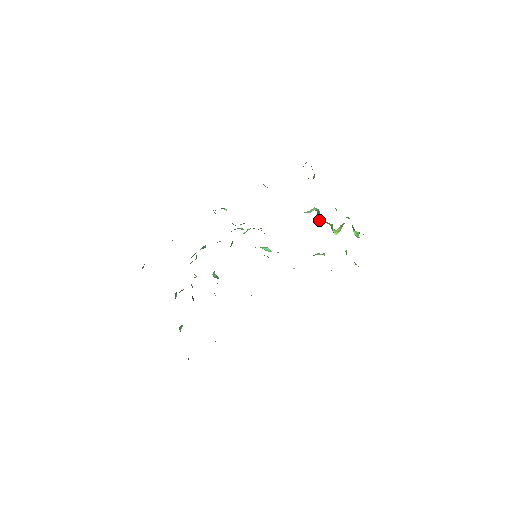
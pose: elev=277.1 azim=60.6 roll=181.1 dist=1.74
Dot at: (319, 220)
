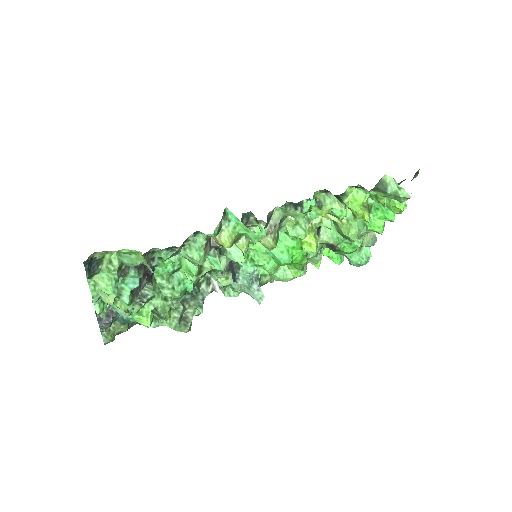
Dot at: (345, 234)
